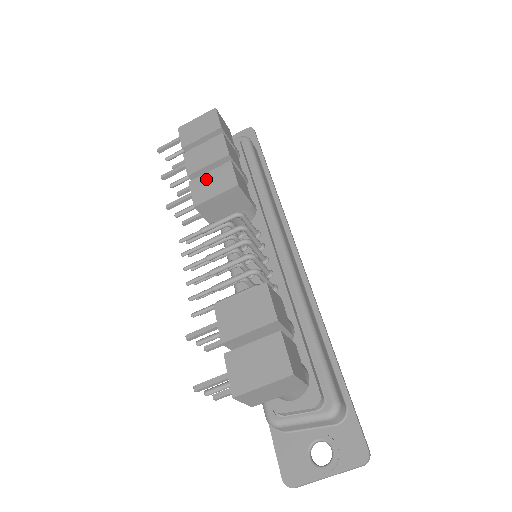
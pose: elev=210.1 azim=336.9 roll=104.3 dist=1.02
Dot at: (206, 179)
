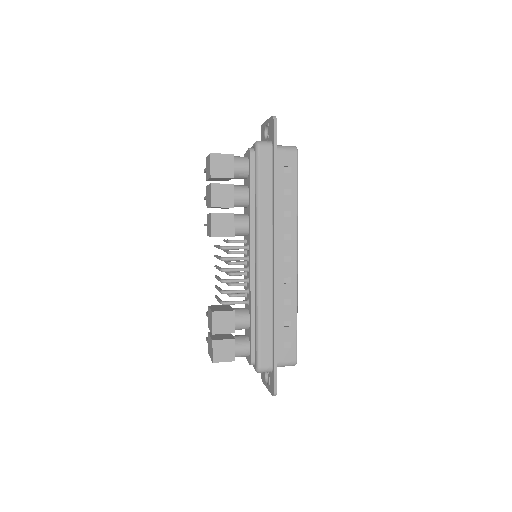
Dot at: (208, 219)
